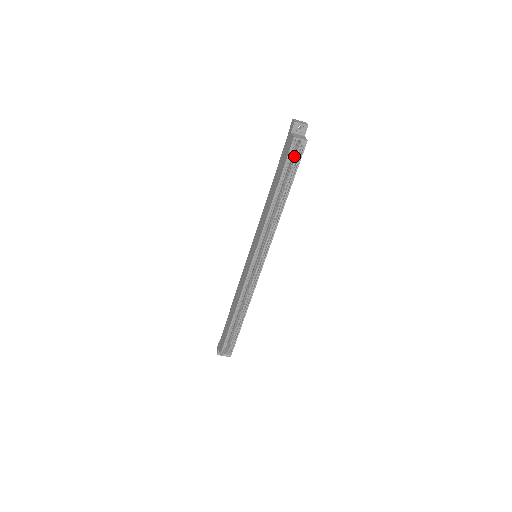
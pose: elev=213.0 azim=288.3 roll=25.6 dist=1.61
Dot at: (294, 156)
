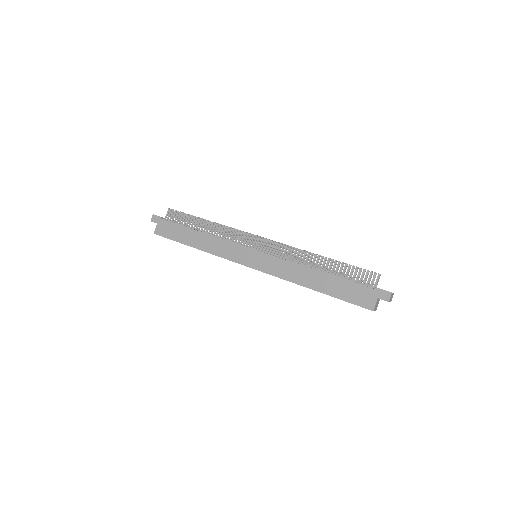
Dot at: occluded
